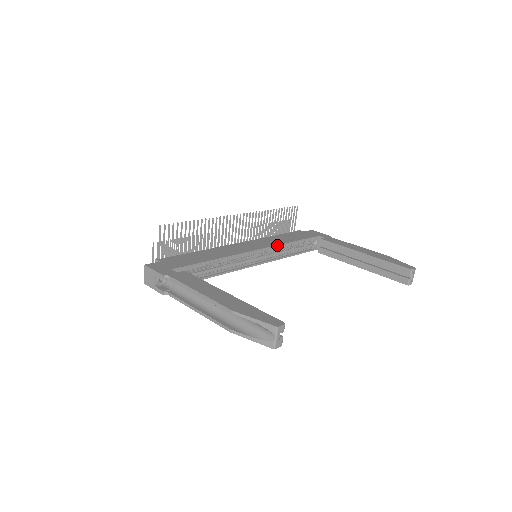
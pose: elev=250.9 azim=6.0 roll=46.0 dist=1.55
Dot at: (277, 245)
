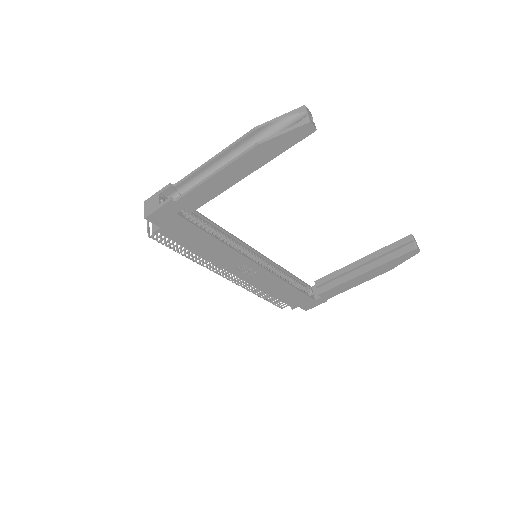
Dot at: (274, 262)
